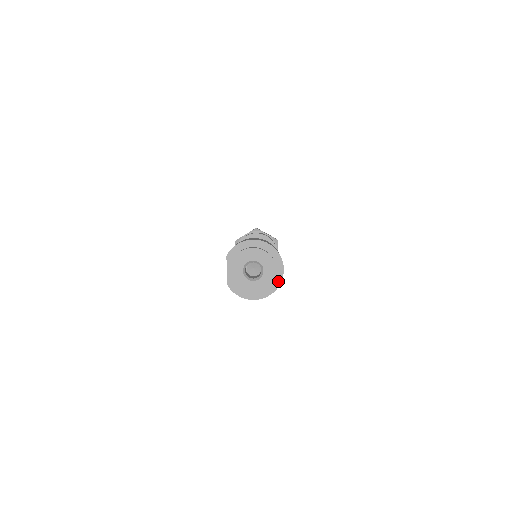
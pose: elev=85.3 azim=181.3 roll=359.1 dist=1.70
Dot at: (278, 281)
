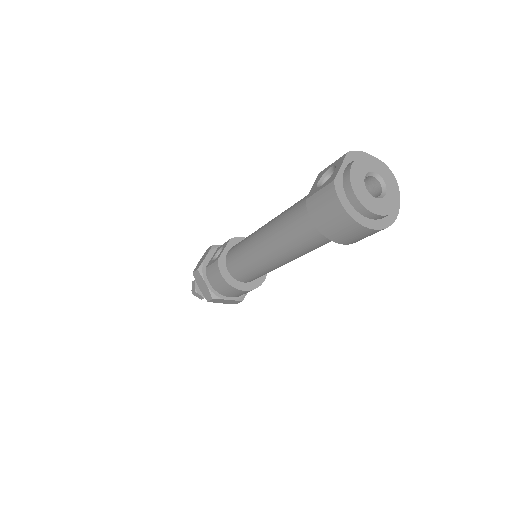
Dot at: (388, 222)
